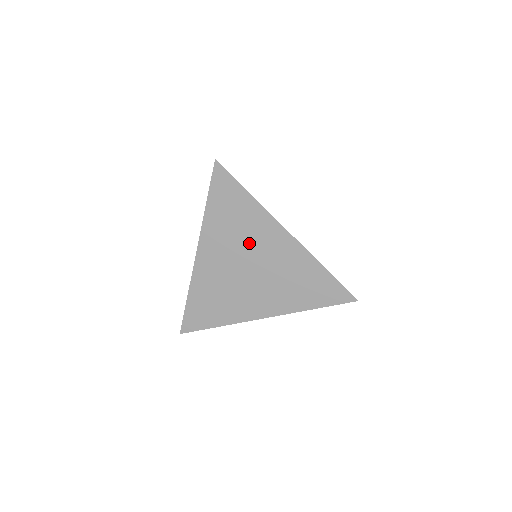
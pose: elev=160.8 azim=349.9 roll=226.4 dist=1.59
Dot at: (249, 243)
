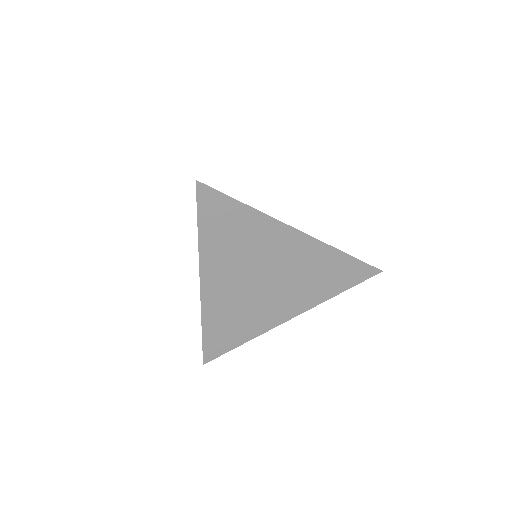
Dot at: (258, 256)
